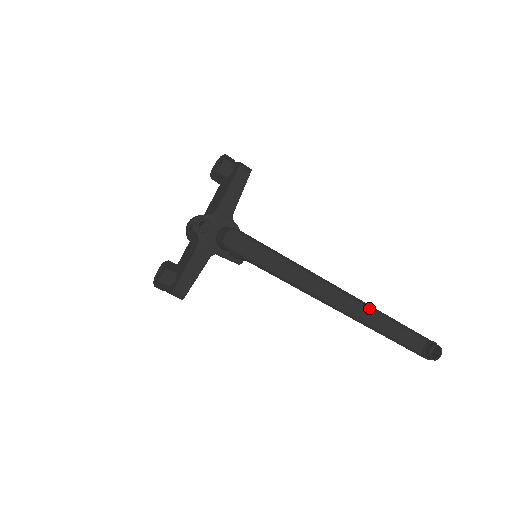
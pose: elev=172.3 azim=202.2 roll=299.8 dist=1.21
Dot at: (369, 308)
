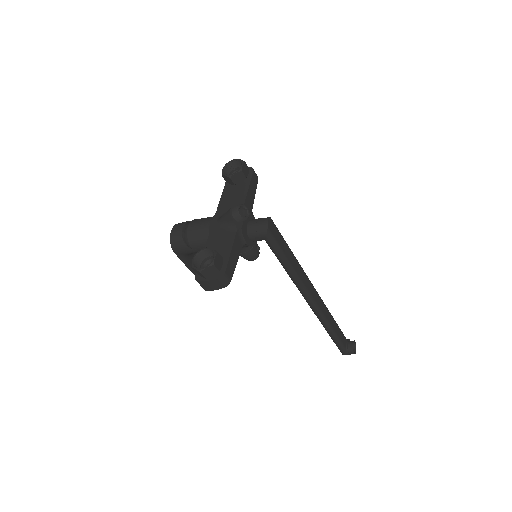
Dot at: occluded
